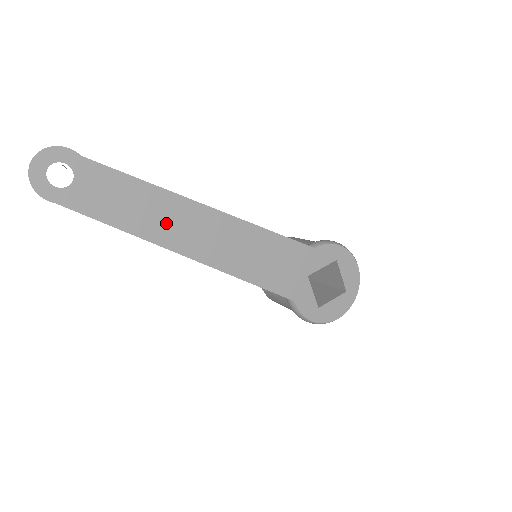
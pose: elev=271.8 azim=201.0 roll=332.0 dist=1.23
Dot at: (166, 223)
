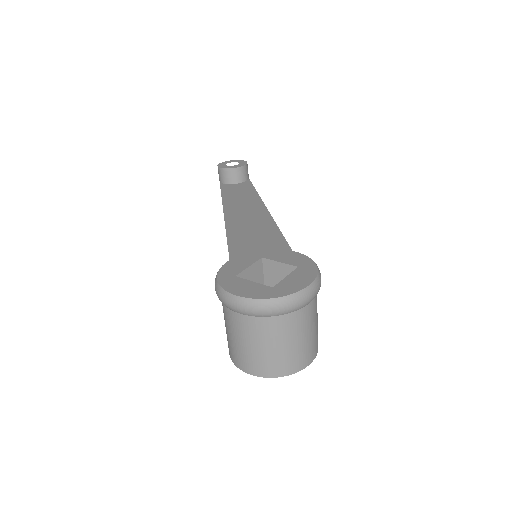
Dot at: (239, 201)
